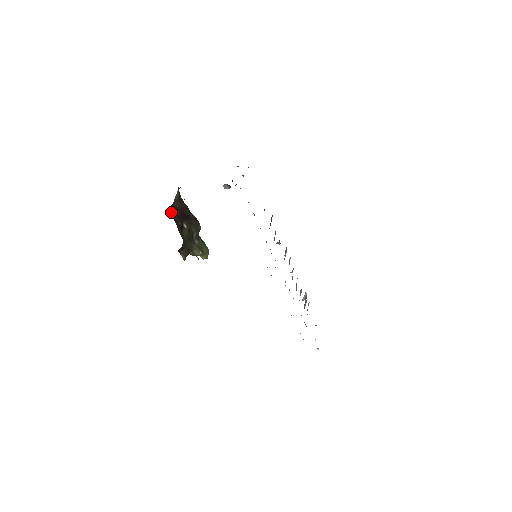
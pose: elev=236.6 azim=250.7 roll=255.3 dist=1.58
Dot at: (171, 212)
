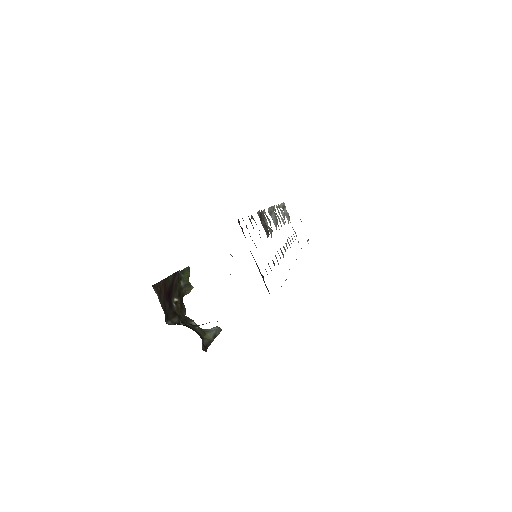
Dot at: (166, 320)
